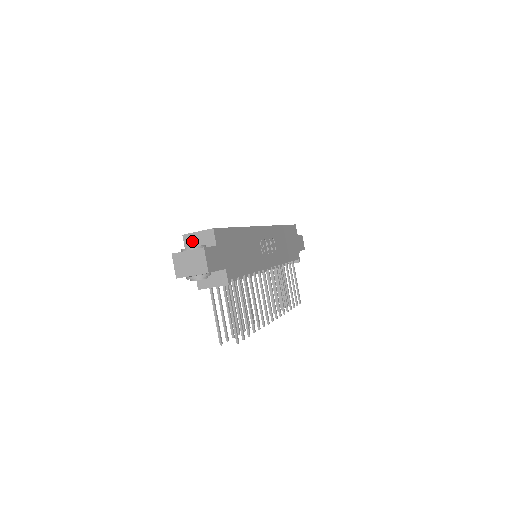
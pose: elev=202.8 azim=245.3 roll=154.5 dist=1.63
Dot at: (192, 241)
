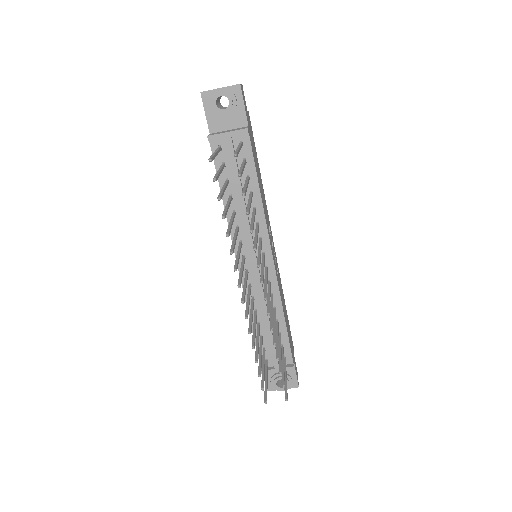
Dot at: occluded
